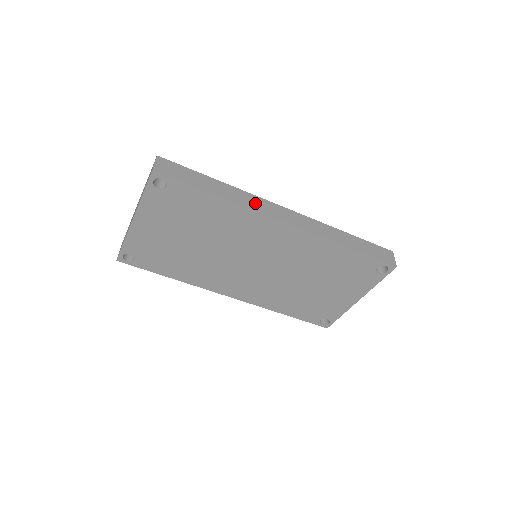
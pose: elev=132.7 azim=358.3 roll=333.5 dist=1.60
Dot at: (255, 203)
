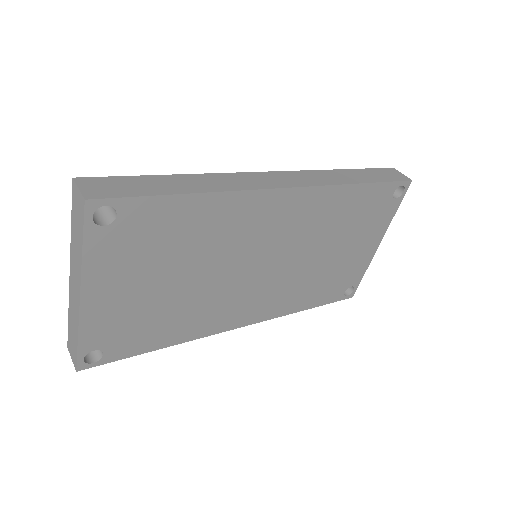
Dot at: (239, 181)
